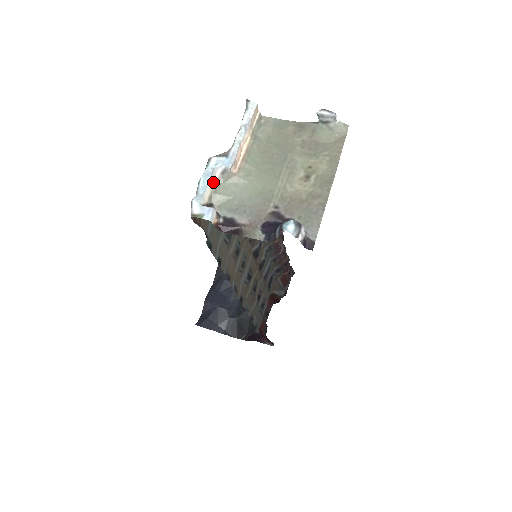
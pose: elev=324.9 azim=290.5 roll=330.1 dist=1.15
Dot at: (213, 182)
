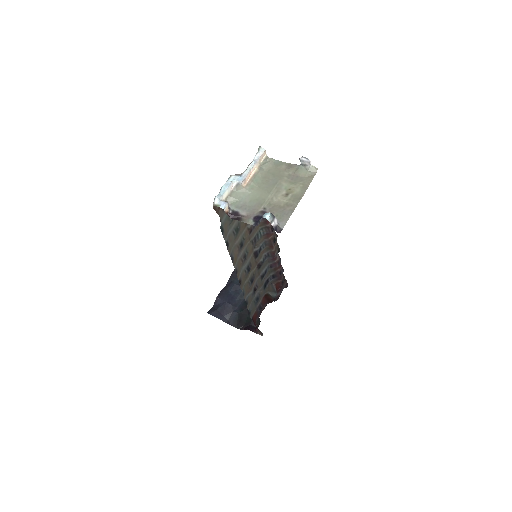
Dot at: (230, 190)
